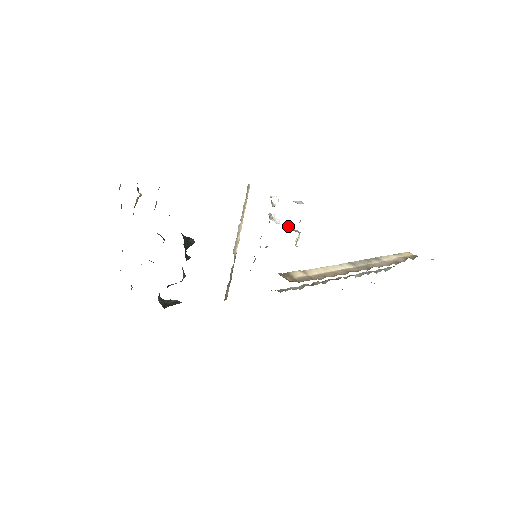
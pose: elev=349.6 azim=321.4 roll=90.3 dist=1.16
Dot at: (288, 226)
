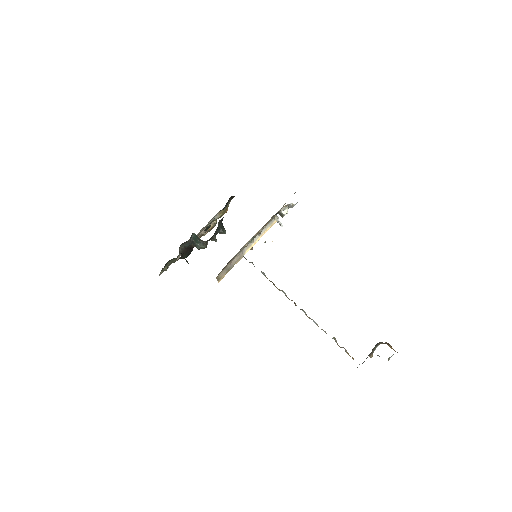
Dot at: occluded
